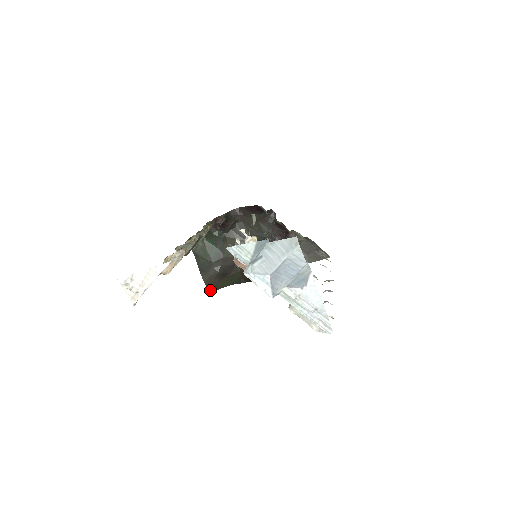
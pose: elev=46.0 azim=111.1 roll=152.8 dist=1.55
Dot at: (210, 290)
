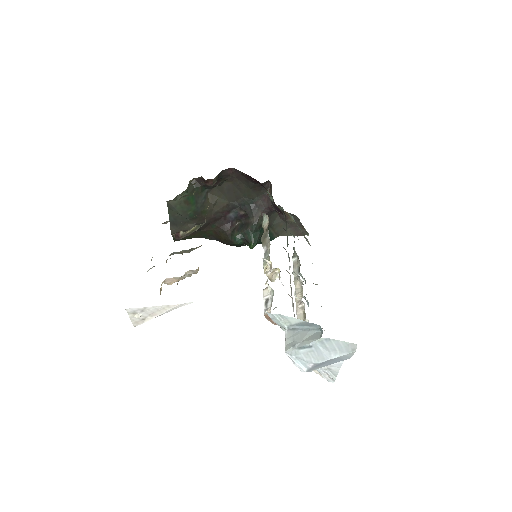
Dot at: (175, 240)
